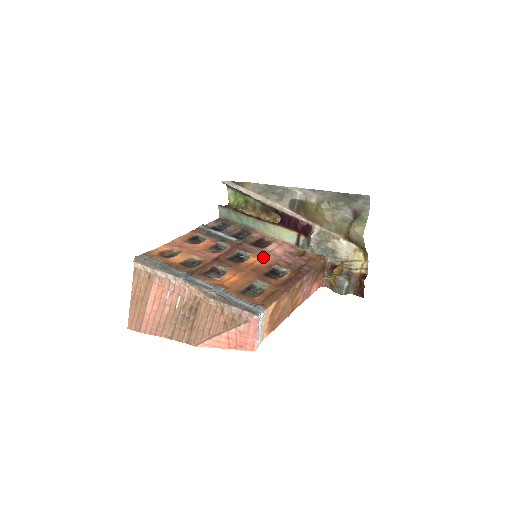
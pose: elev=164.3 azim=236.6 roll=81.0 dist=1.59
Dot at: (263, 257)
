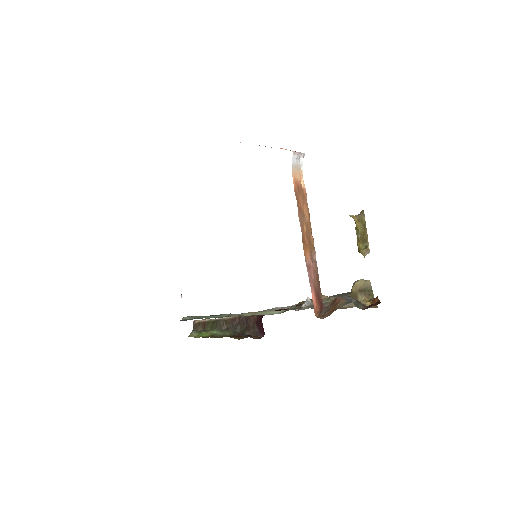
Dot at: occluded
